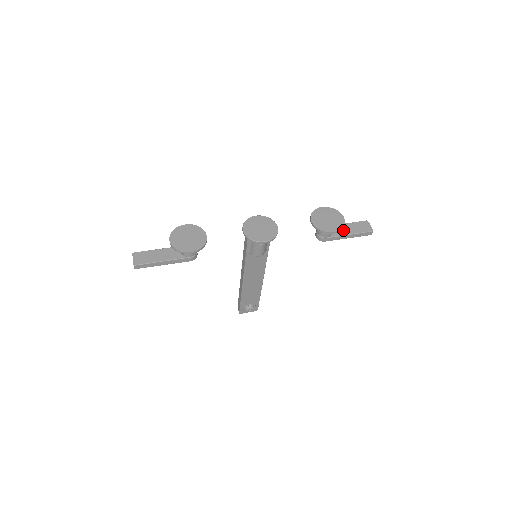
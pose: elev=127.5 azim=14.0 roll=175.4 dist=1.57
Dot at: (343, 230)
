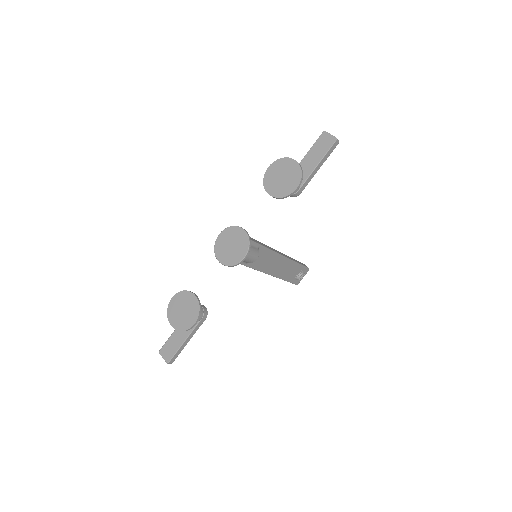
Dot at: (308, 166)
